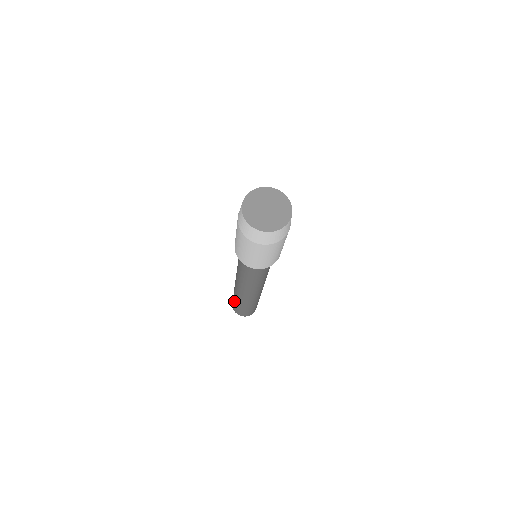
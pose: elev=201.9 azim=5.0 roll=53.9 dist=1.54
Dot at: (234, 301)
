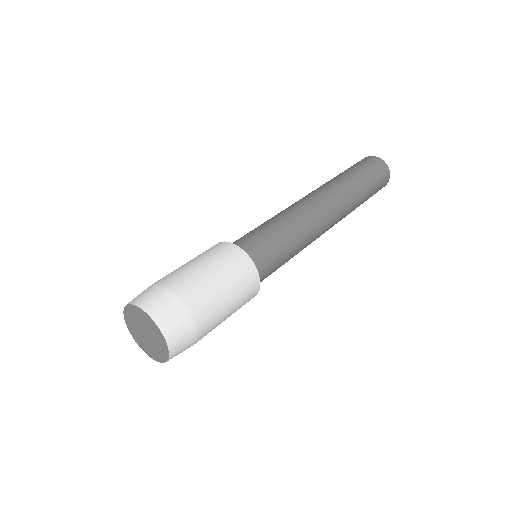
Dot at: occluded
